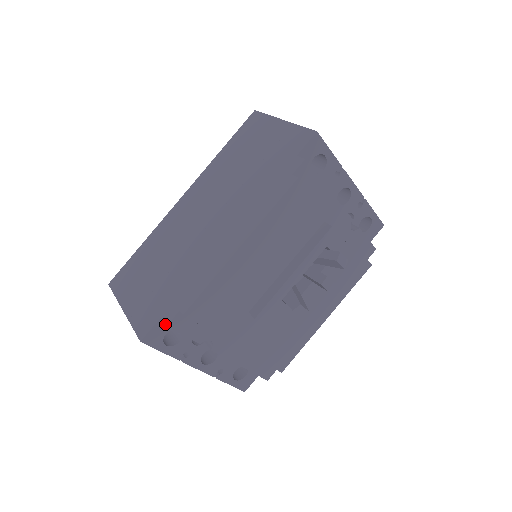
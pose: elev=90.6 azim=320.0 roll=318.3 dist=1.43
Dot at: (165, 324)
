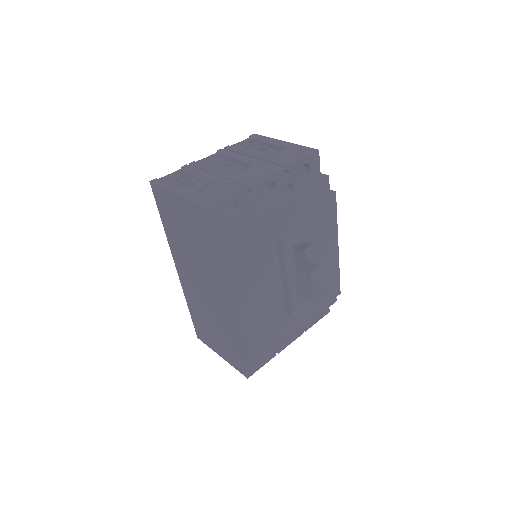
Dot at: (250, 368)
